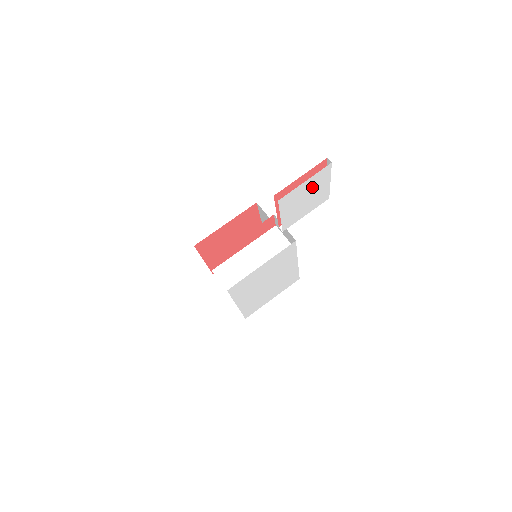
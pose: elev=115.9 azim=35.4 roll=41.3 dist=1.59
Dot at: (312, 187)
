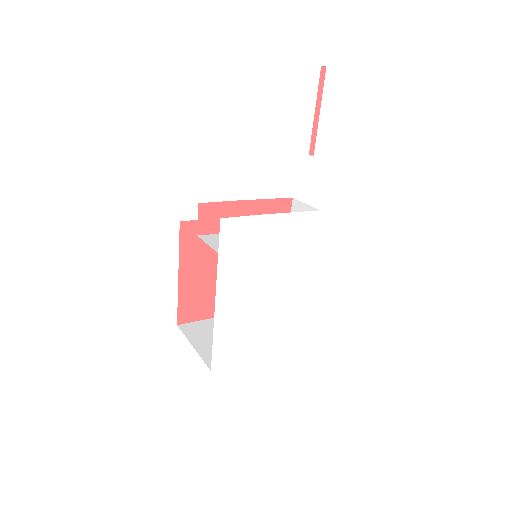
Dot at: (359, 97)
